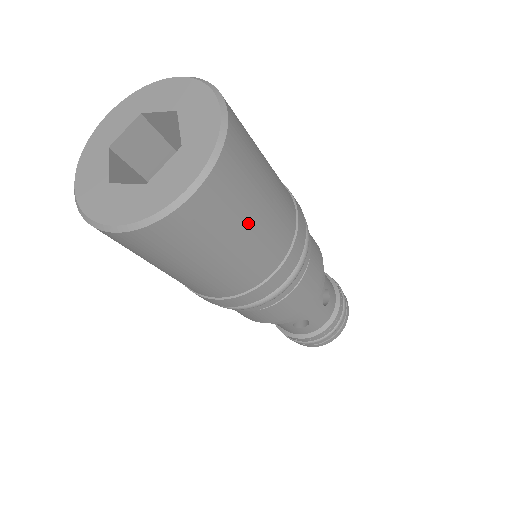
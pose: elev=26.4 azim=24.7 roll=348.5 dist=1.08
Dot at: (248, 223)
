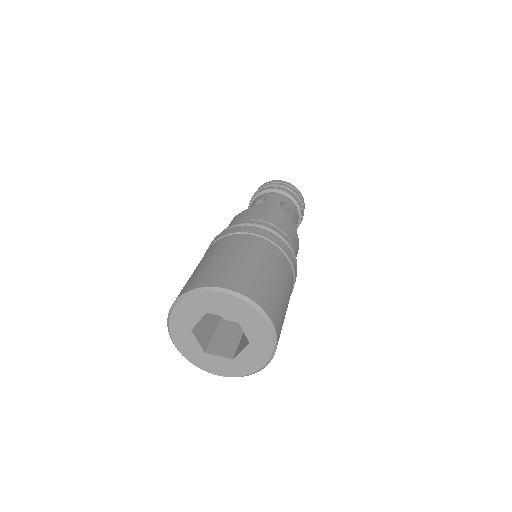
Dot at: occluded
